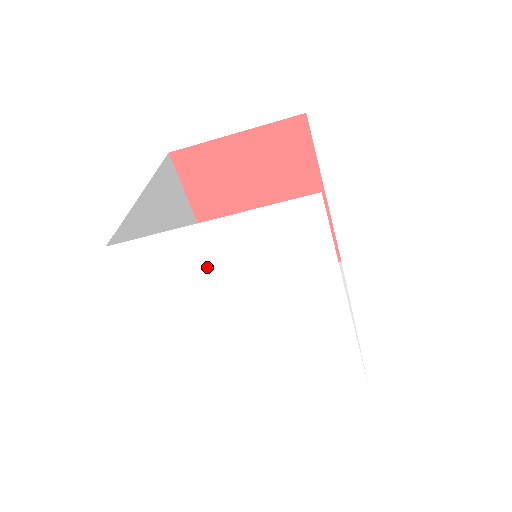
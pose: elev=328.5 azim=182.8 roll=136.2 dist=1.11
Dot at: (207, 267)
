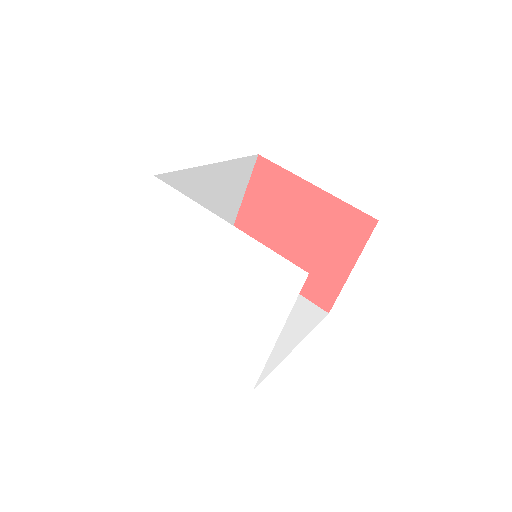
Dot at: (160, 266)
